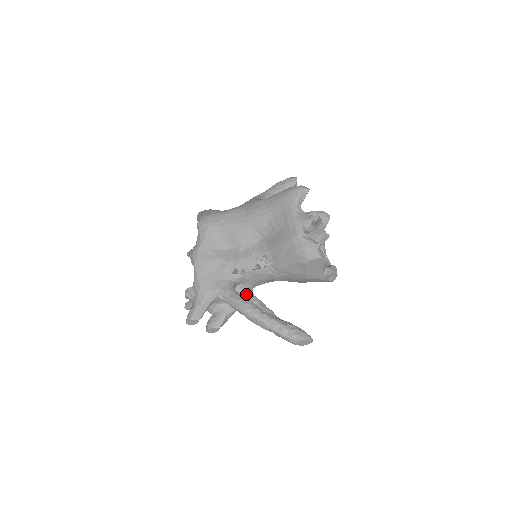
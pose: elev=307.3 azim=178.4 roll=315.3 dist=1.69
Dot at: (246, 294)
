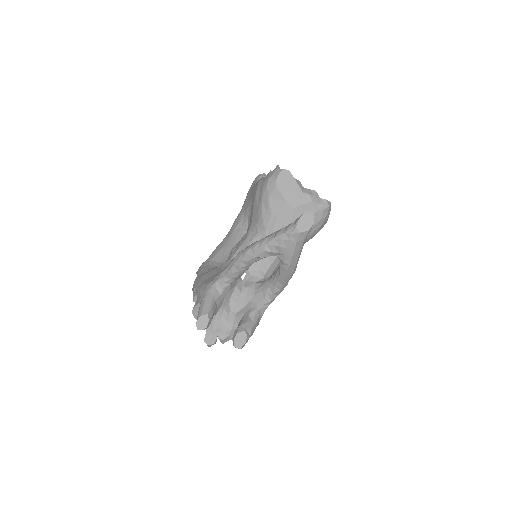
Dot at: (258, 282)
